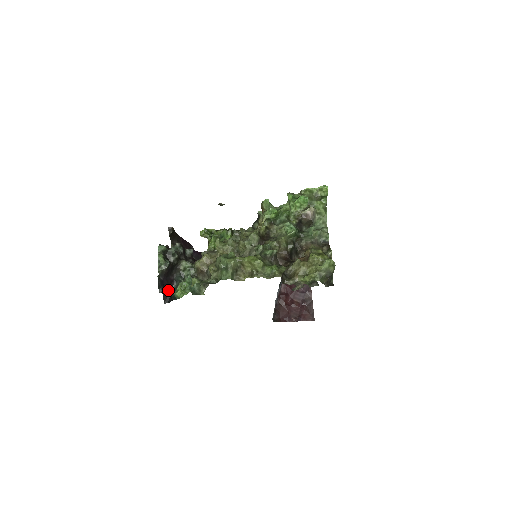
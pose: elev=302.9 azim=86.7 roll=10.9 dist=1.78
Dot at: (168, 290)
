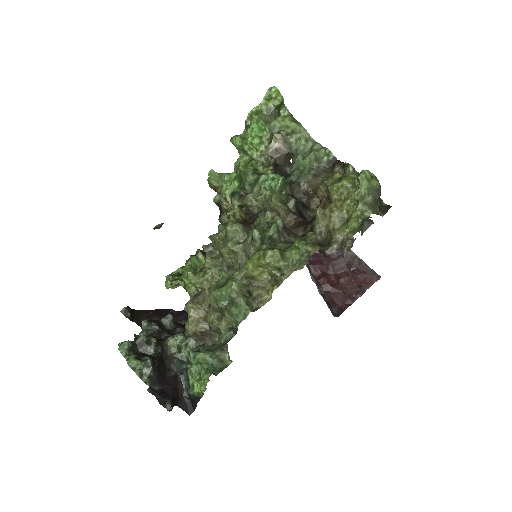
Dot at: (180, 394)
